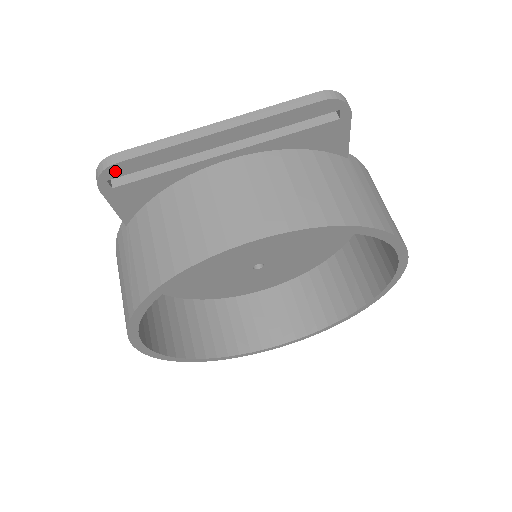
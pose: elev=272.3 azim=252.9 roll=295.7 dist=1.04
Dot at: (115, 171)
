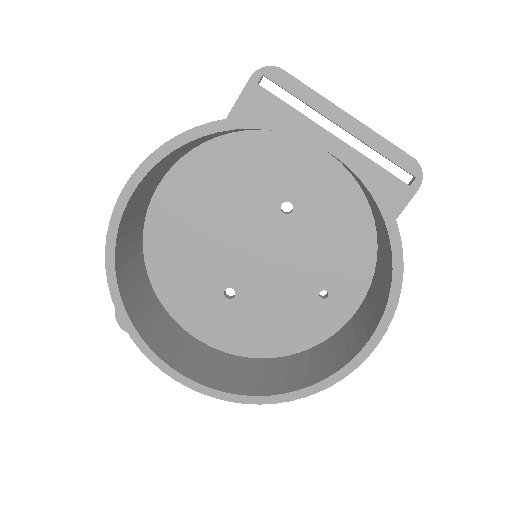
Dot at: (275, 74)
